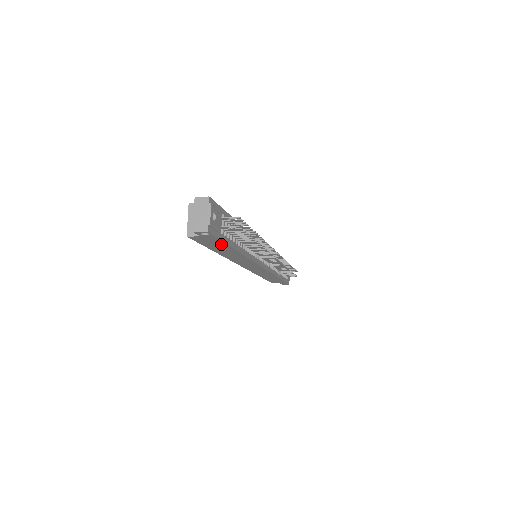
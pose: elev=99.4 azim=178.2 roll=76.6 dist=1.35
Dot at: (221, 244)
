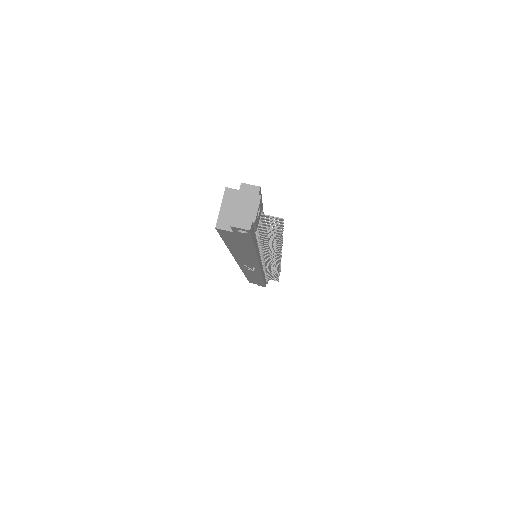
Dot at: (247, 244)
